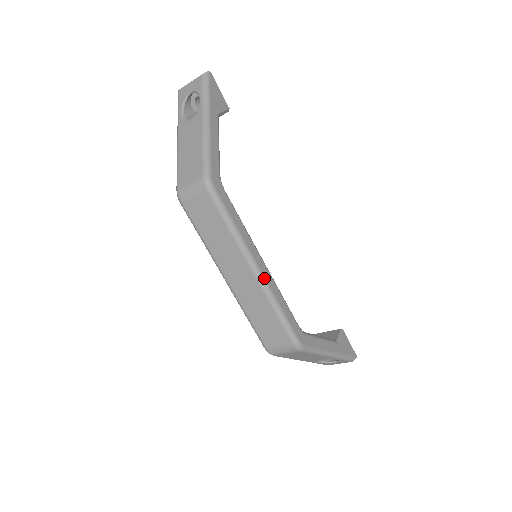
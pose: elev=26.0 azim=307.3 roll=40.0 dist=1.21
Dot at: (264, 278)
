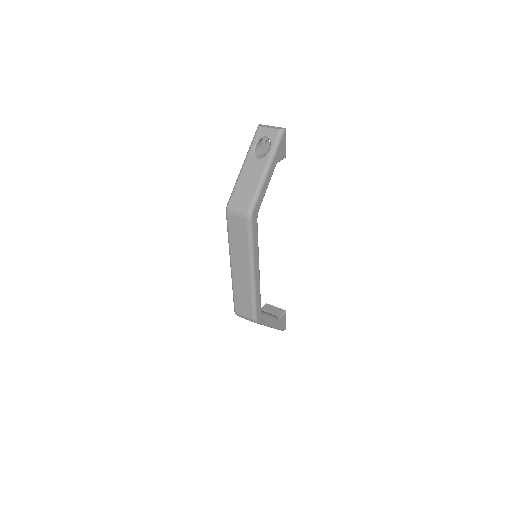
Dot at: (255, 278)
